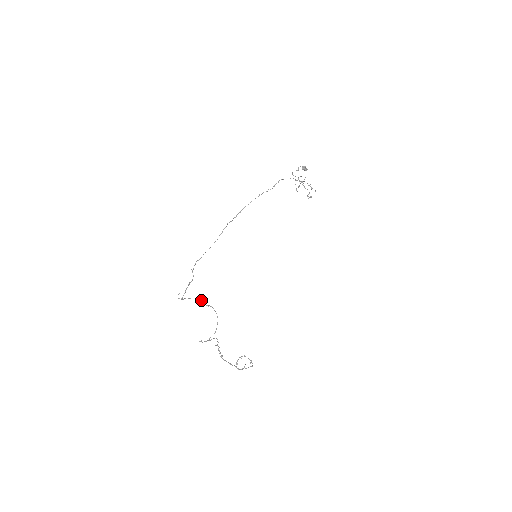
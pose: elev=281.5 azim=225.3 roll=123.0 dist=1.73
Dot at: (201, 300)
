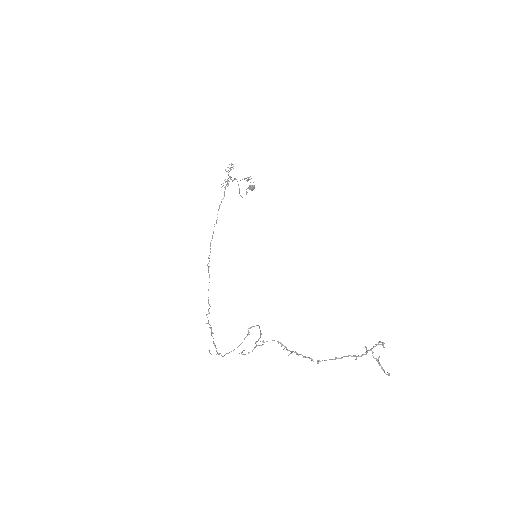
Dot at: (244, 339)
